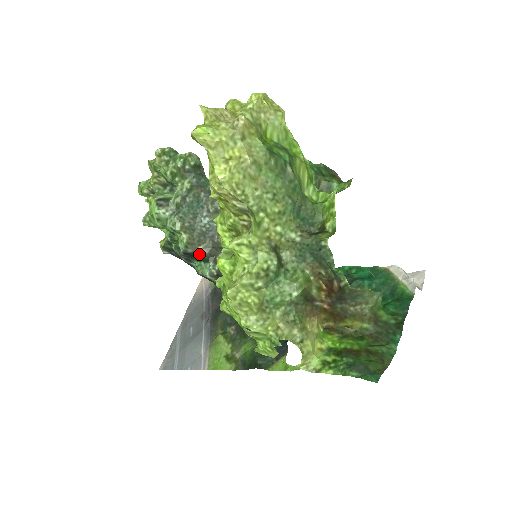
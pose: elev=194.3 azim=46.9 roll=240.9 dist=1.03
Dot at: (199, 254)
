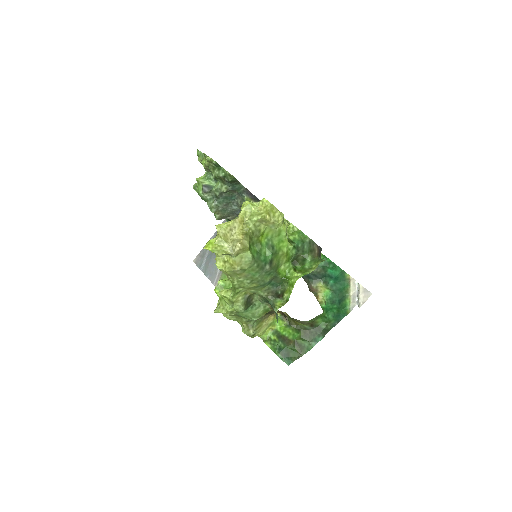
Dot at: occluded
